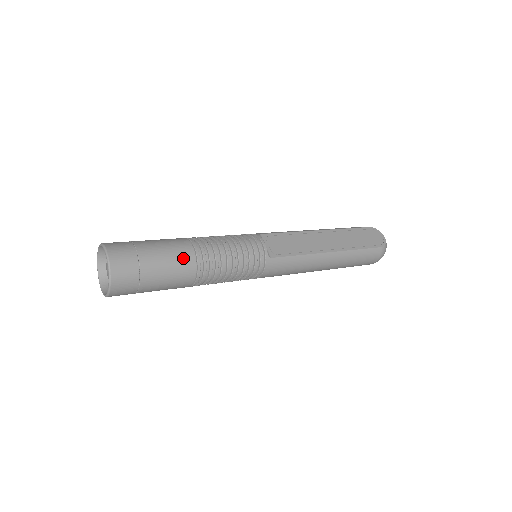
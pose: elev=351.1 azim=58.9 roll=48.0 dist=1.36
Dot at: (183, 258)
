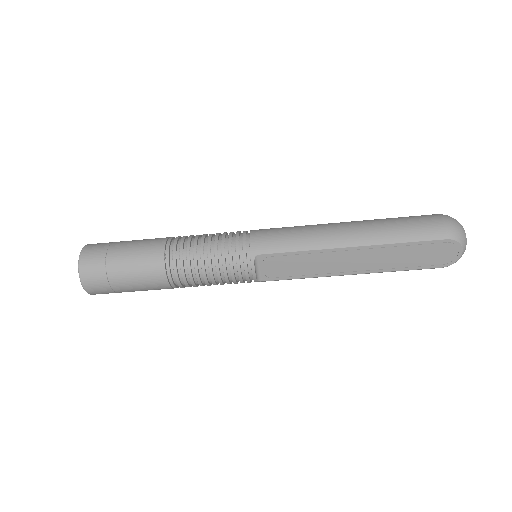
Dot at: occluded
